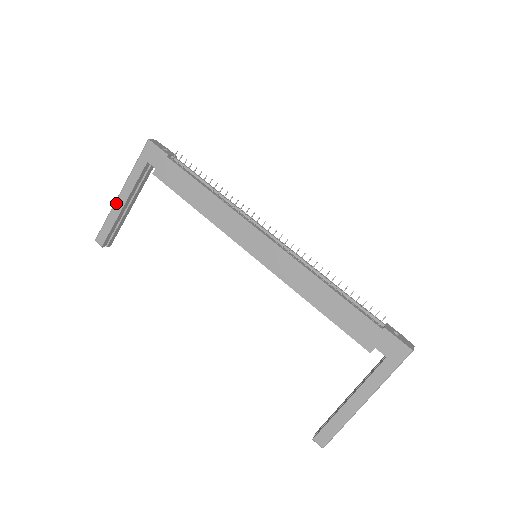
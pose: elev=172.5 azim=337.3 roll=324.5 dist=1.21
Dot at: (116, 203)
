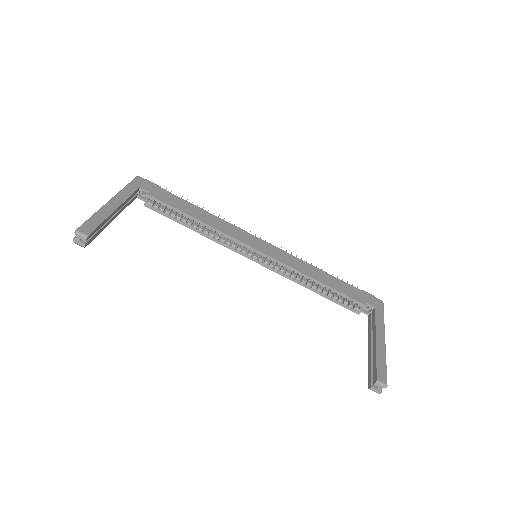
Dot at: (106, 206)
